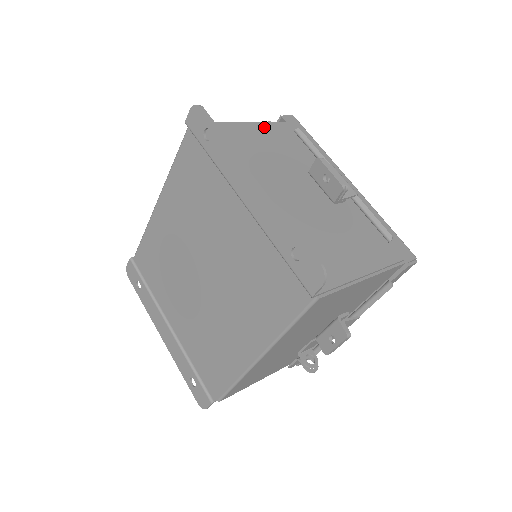
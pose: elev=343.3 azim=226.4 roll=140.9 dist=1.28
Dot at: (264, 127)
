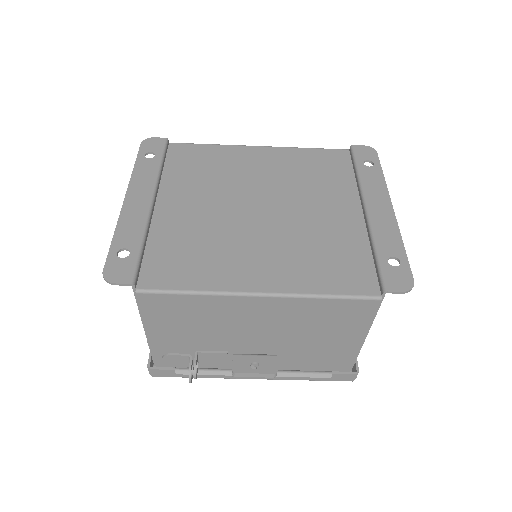
Dot at: occluded
